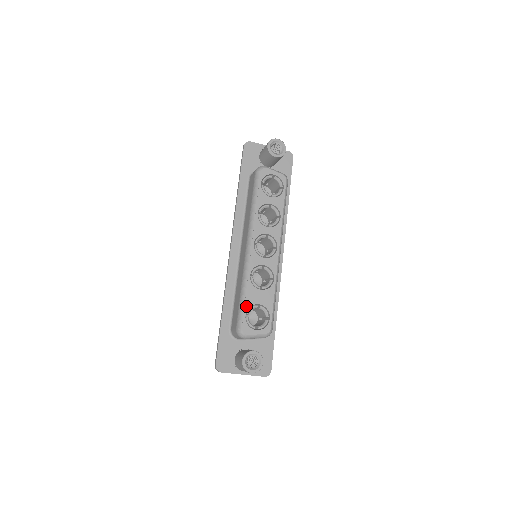
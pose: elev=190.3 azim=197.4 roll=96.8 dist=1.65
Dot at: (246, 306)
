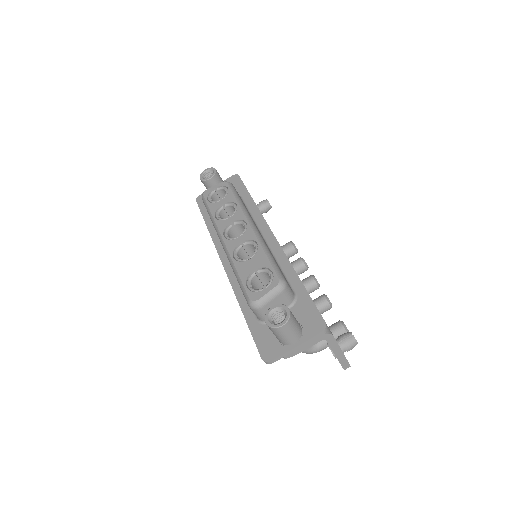
Dot at: (243, 280)
